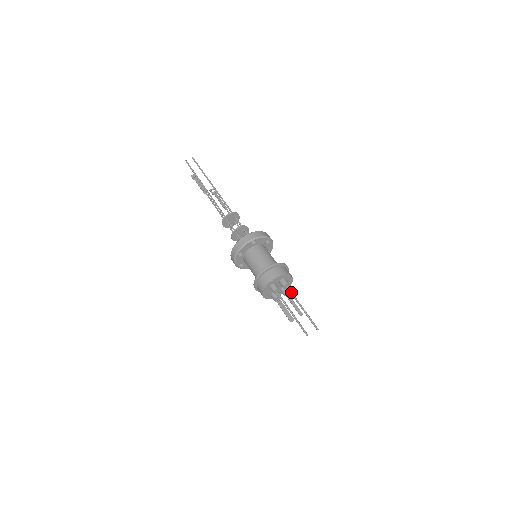
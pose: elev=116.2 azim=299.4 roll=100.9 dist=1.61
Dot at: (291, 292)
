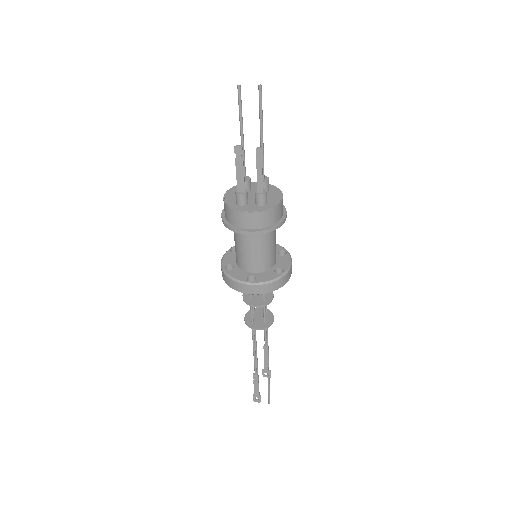
Dot at: (263, 165)
